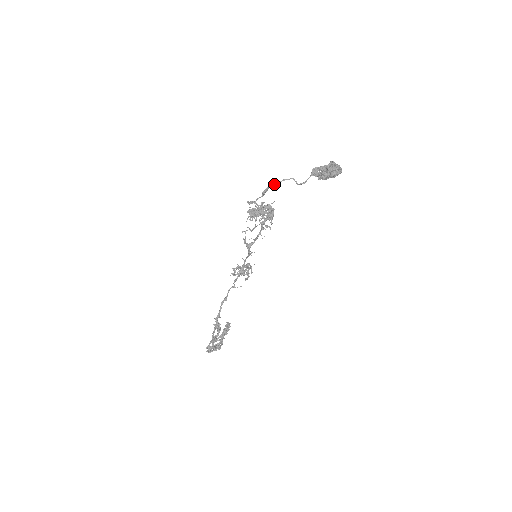
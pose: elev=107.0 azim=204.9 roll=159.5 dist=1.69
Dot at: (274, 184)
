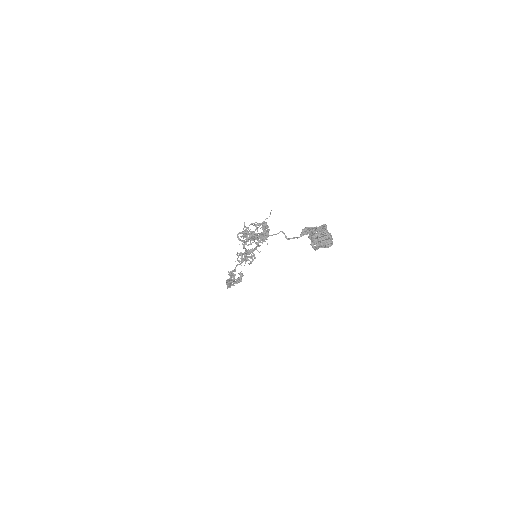
Dot at: (262, 235)
